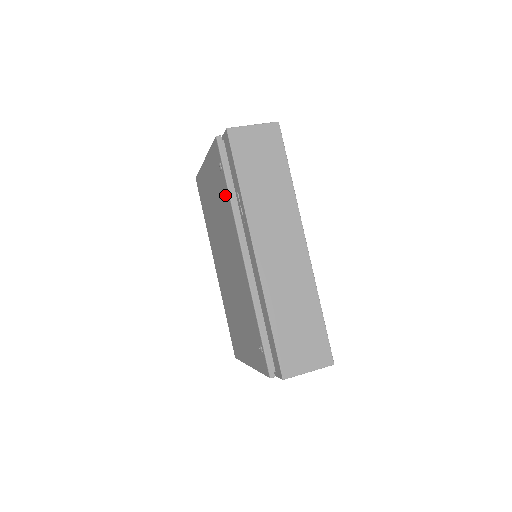
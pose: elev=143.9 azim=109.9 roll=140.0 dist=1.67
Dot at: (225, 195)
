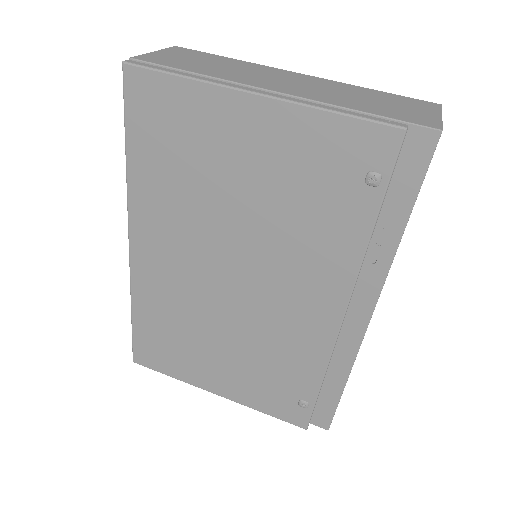
Dot at: (348, 222)
